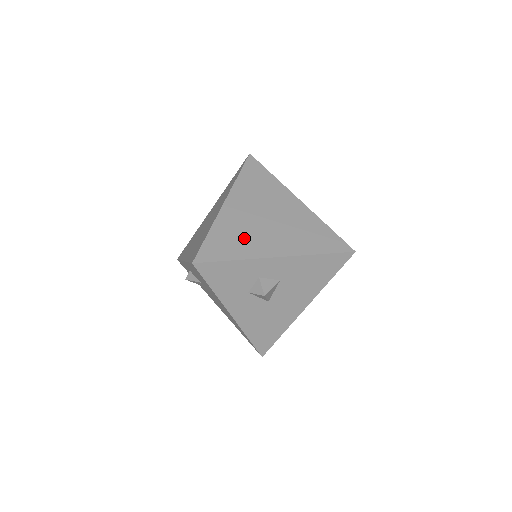
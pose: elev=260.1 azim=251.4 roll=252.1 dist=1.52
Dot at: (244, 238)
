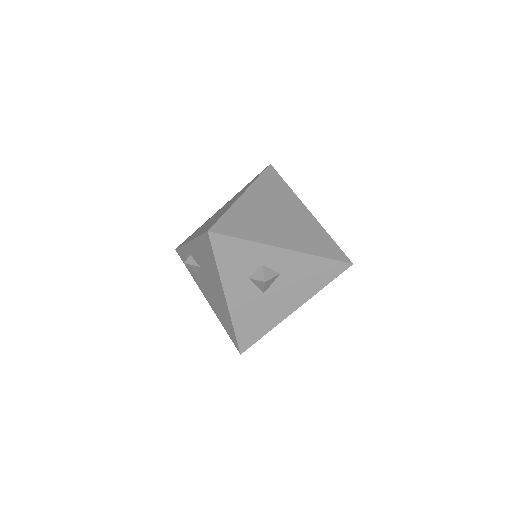
Dot at: (257, 225)
